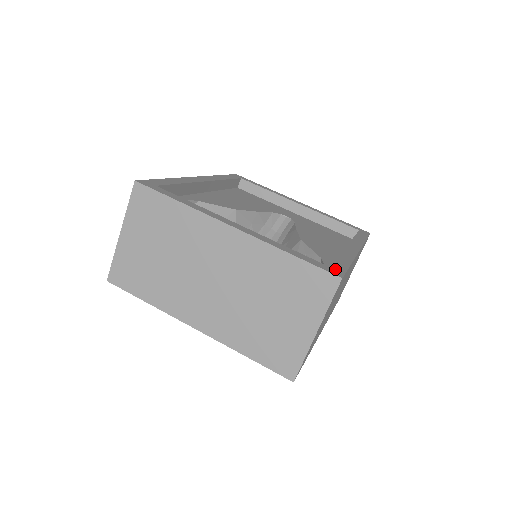
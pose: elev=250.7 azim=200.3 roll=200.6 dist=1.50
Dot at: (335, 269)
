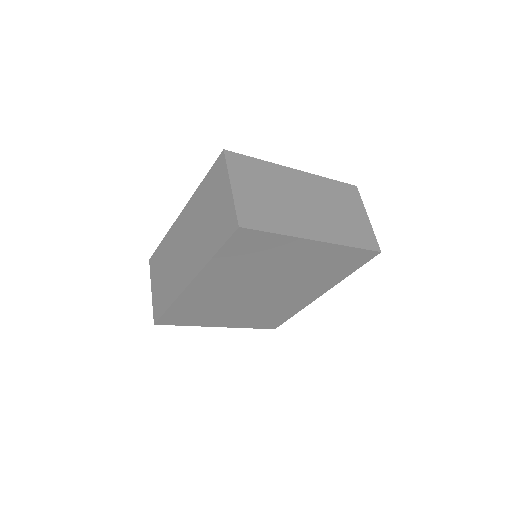
Dot at: occluded
